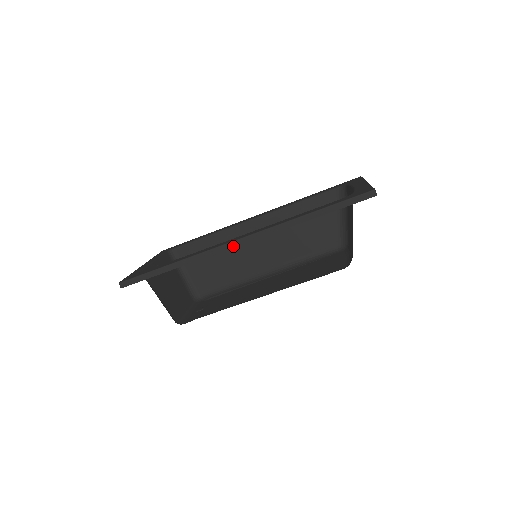
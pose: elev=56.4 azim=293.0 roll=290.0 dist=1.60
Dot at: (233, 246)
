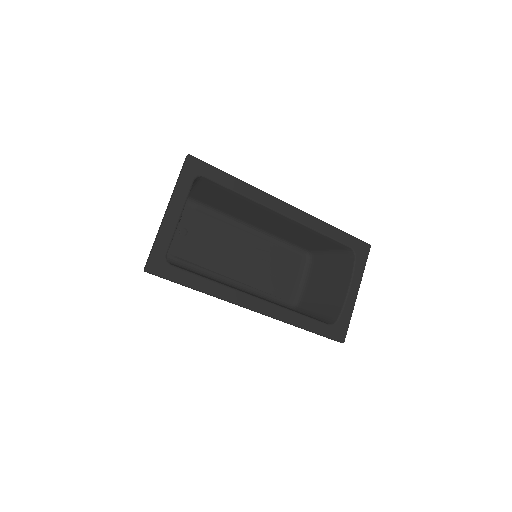
Dot at: occluded
